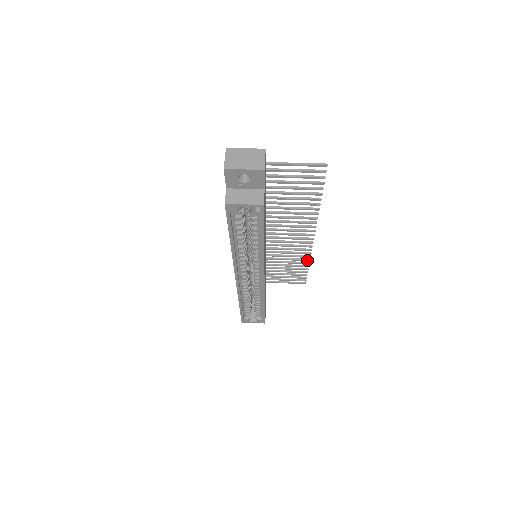
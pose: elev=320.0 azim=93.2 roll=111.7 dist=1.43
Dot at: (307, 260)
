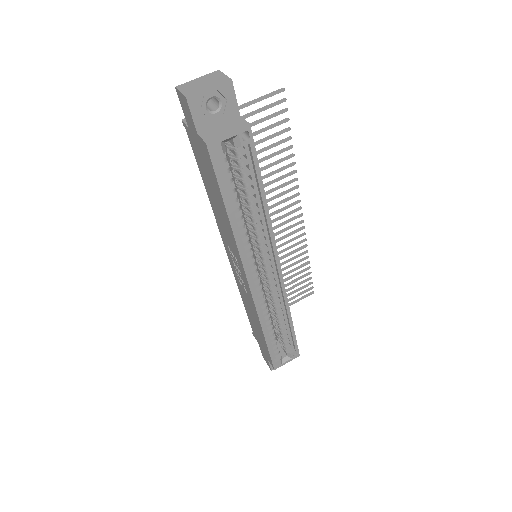
Dot at: (305, 252)
